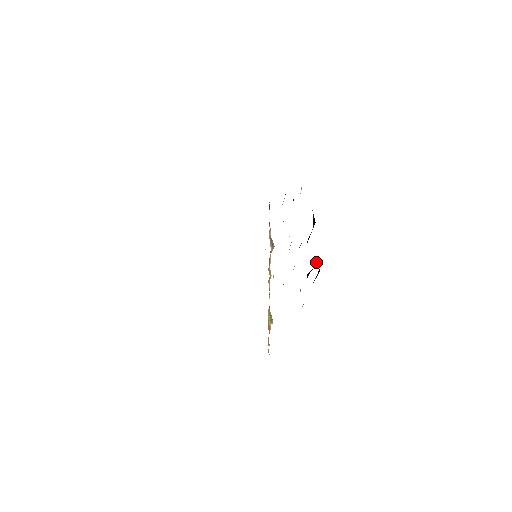
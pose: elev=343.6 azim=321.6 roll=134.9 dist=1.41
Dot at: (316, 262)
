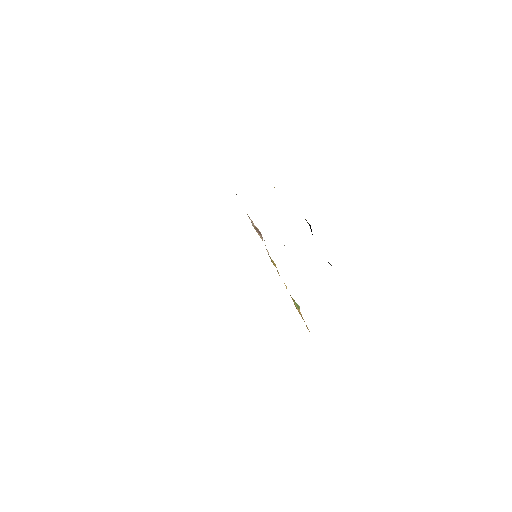
Dot at: occluded
